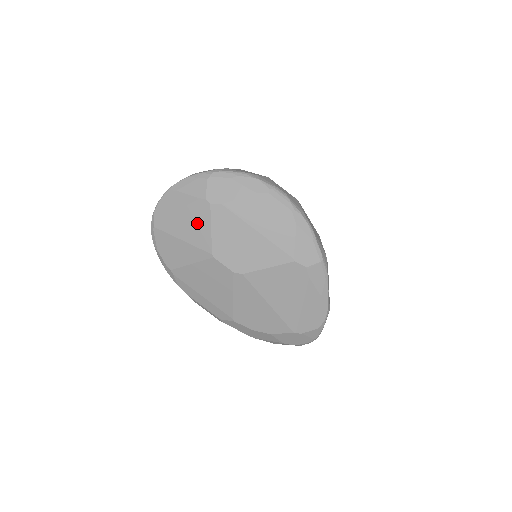
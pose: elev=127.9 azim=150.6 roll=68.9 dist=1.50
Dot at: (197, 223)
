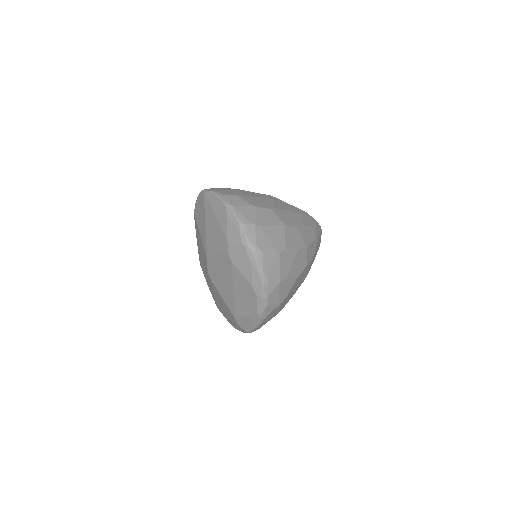
Dot at: (216, 240)
